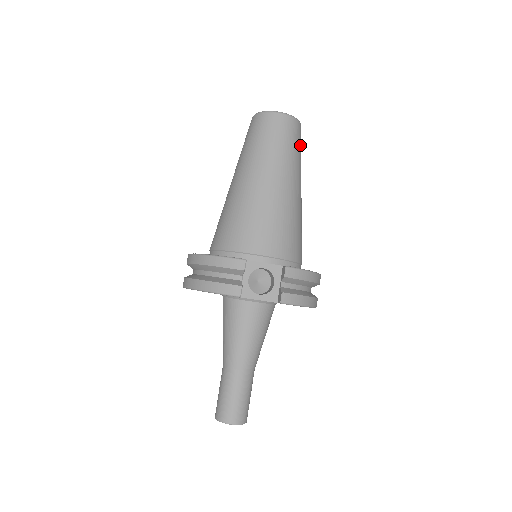
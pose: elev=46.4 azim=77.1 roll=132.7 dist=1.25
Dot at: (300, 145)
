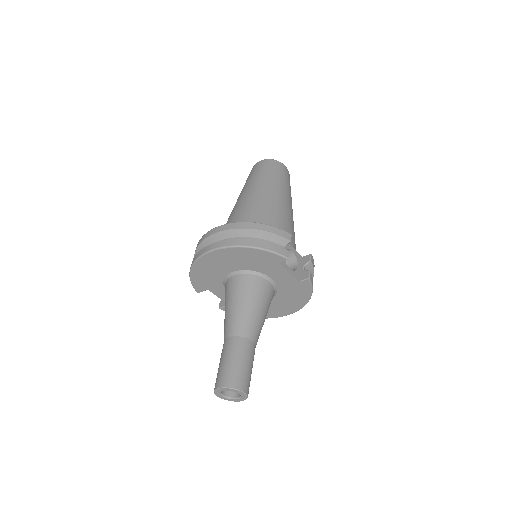
Dot at: occluded
